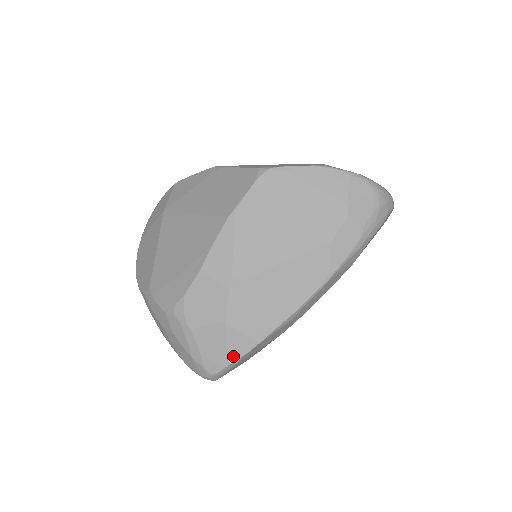
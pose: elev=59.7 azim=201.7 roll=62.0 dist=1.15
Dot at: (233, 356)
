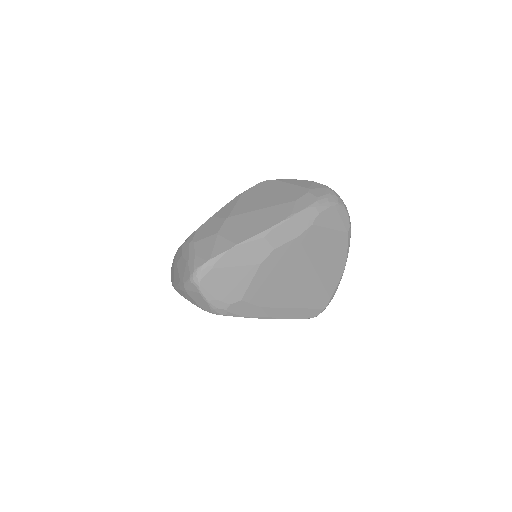
Dot at: (216, 253)
